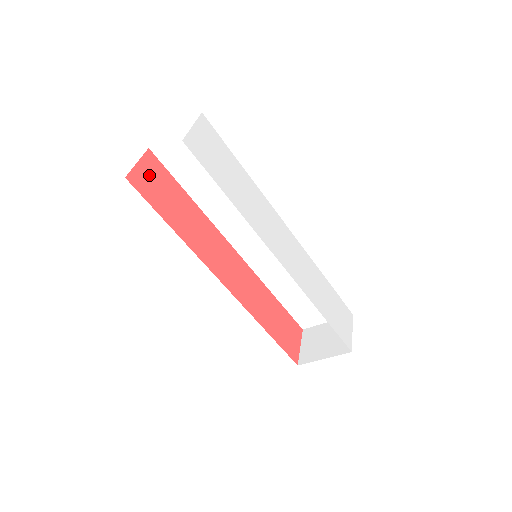
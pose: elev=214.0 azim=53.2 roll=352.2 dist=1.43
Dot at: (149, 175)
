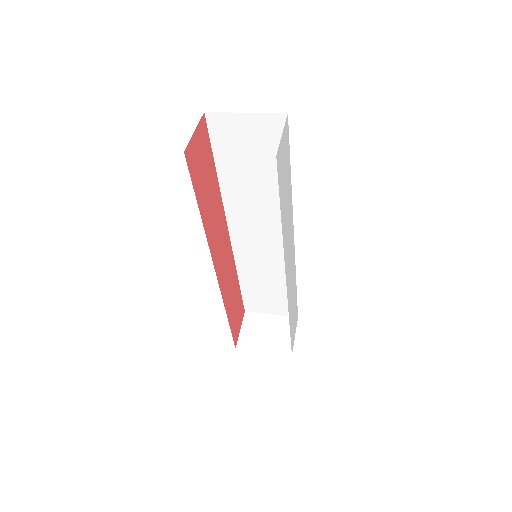
Dot at: (198, 148)
